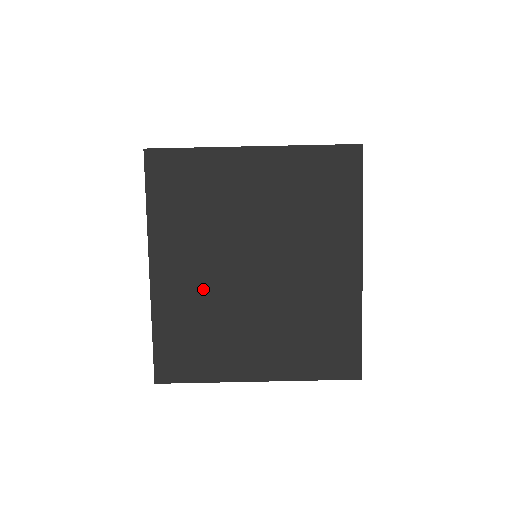
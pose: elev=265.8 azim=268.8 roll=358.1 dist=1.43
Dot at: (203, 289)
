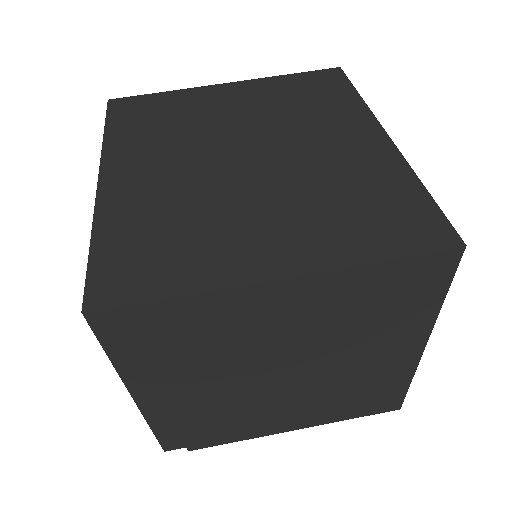
Dot at: (174, 185)
